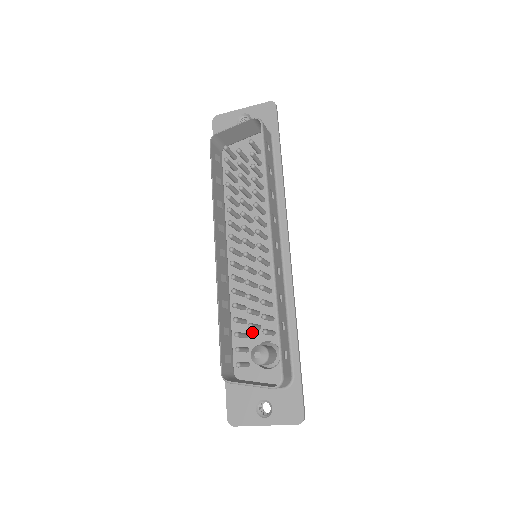
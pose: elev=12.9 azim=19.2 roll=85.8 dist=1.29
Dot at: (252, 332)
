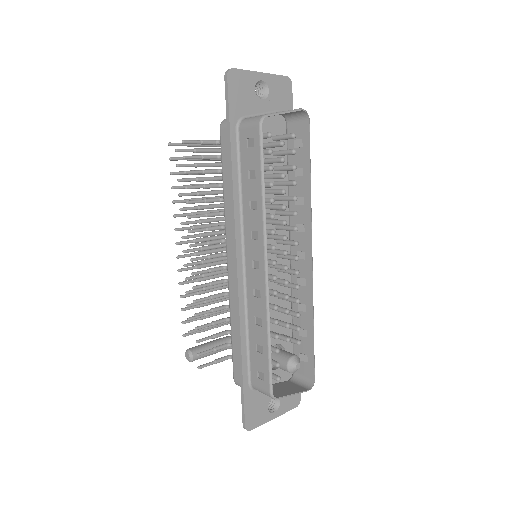
Dot at: occluded
